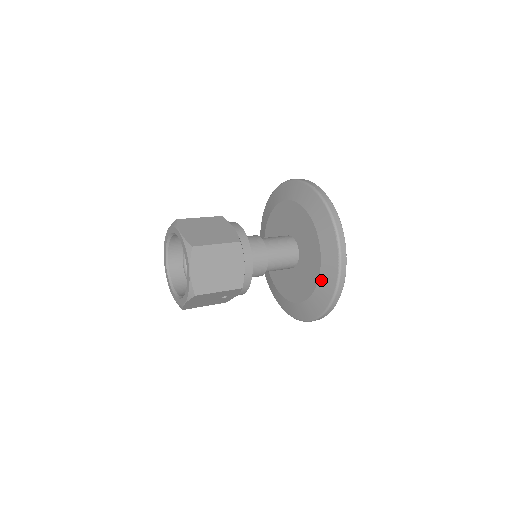
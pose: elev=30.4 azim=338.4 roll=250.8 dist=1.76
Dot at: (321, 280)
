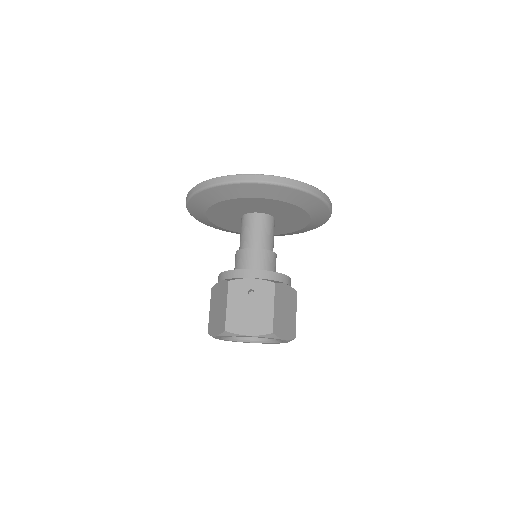
Dot at: (291, 233)
